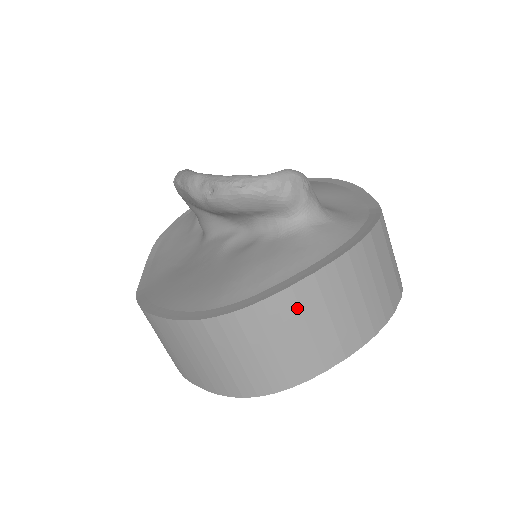
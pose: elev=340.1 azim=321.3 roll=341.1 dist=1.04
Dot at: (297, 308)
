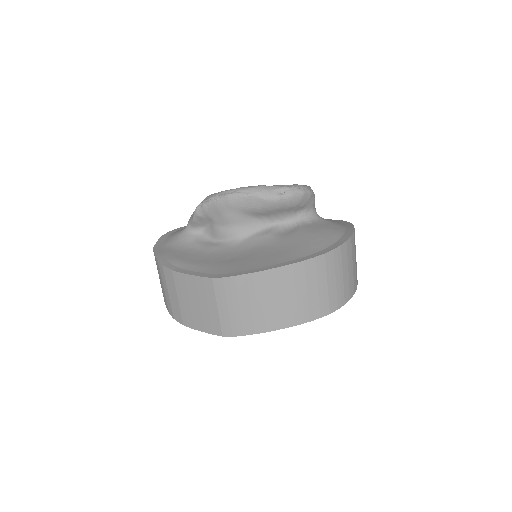
Dot at: (354, 246)
